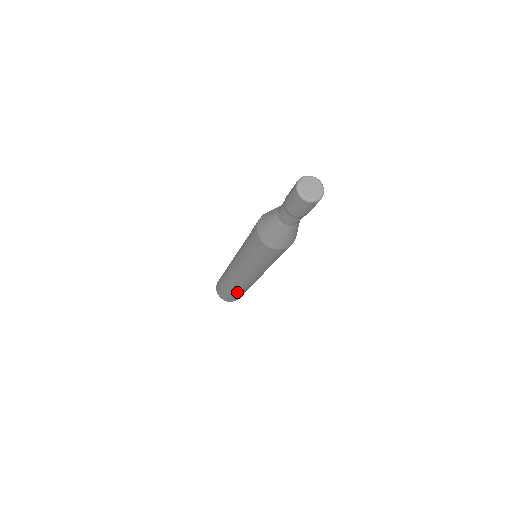
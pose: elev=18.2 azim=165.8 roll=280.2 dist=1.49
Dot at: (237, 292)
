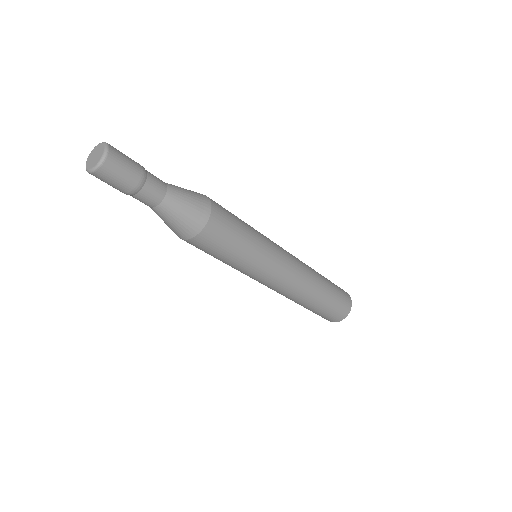
Dot at: (322, 299)
